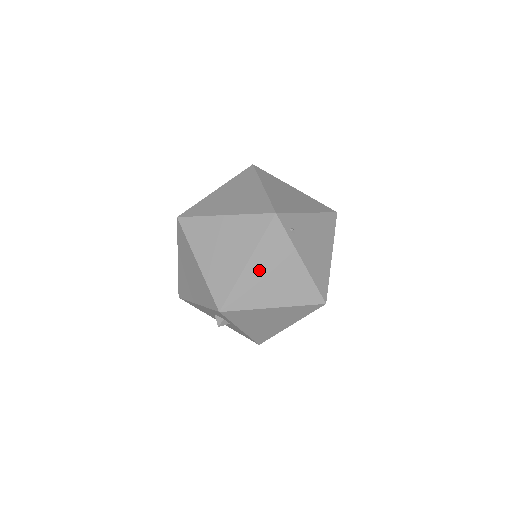
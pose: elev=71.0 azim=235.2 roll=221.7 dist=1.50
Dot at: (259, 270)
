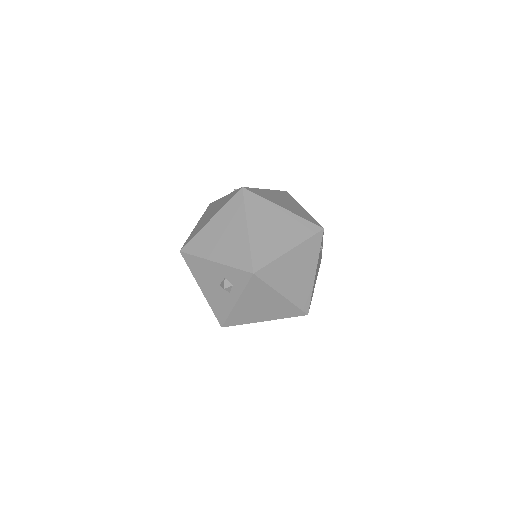
Dot at: (293, 260)
